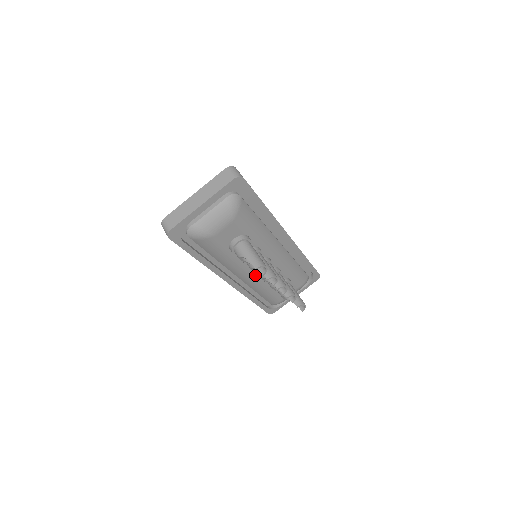
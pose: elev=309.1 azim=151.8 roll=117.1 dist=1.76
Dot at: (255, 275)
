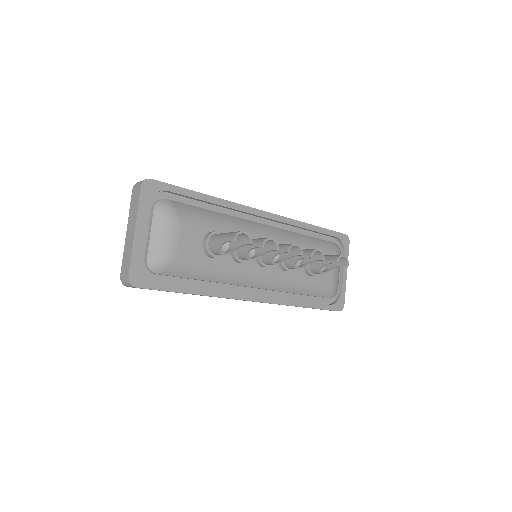
Dot at: (270, 271)
